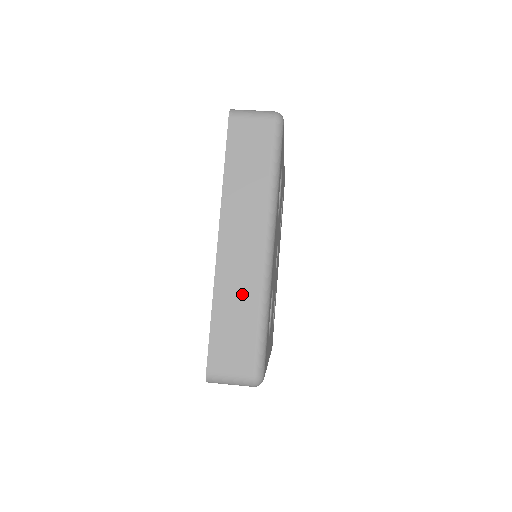
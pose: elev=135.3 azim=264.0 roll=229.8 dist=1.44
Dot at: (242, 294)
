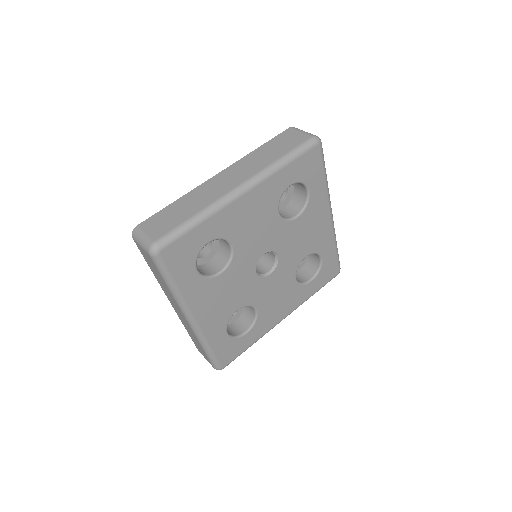
Dot at: (199, 201)
